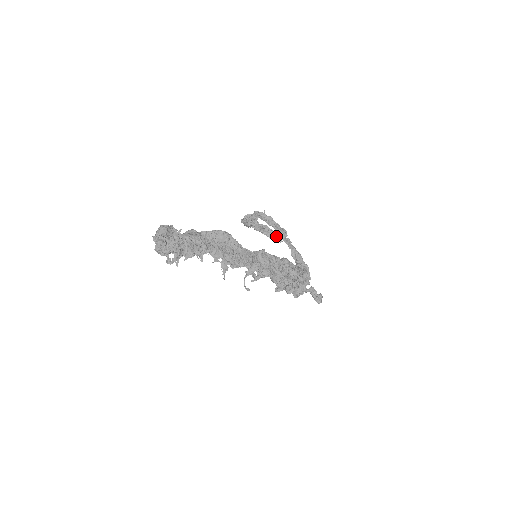
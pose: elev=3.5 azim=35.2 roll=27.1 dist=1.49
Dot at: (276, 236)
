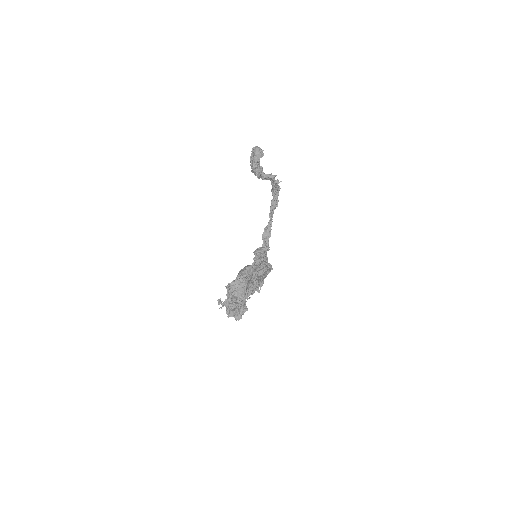
Dot at: occluded
